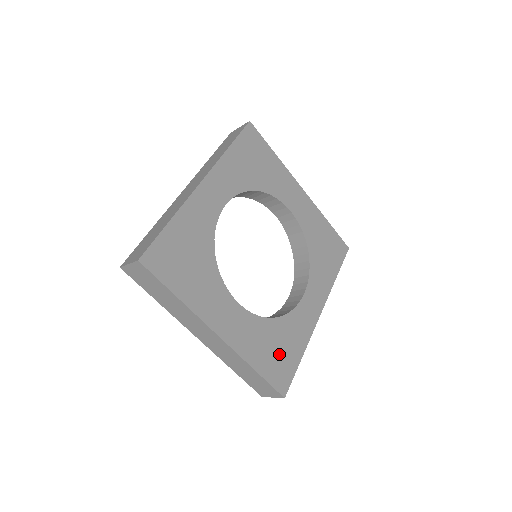
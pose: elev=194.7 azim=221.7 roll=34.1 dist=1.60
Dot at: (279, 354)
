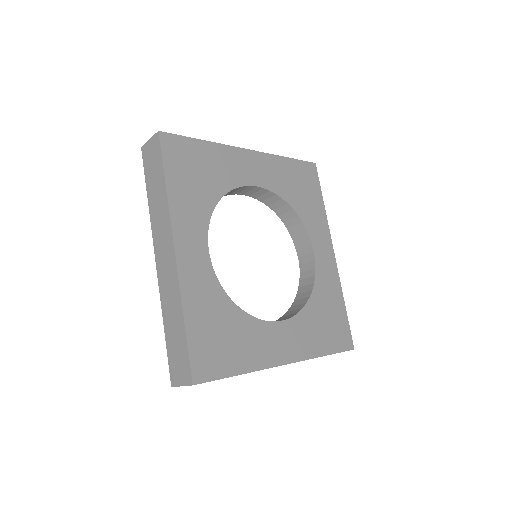
Dot at: (330, 323)
